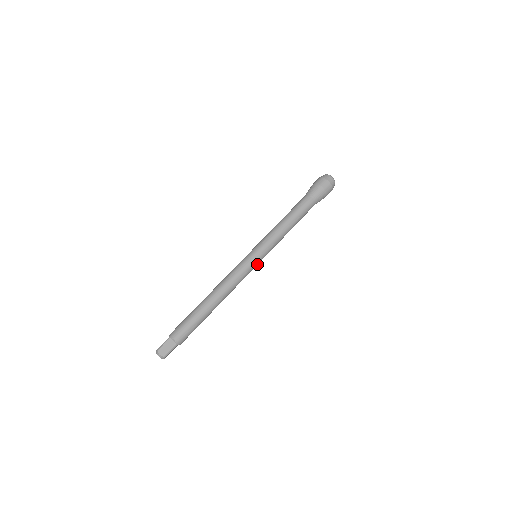
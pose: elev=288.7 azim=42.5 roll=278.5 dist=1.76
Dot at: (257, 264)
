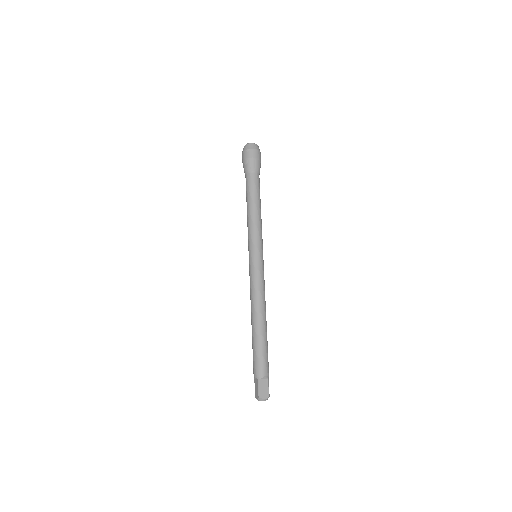
Dot at: (263, 262)
